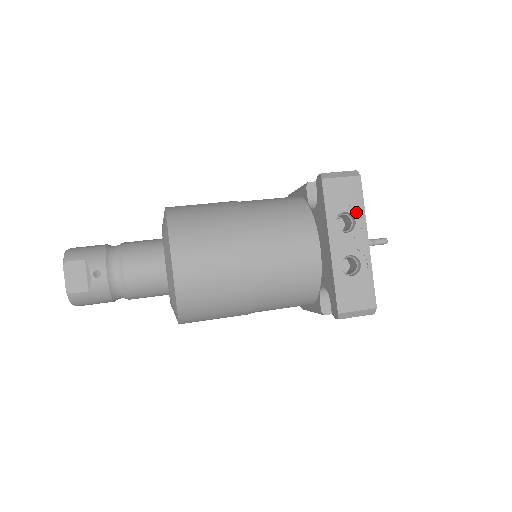
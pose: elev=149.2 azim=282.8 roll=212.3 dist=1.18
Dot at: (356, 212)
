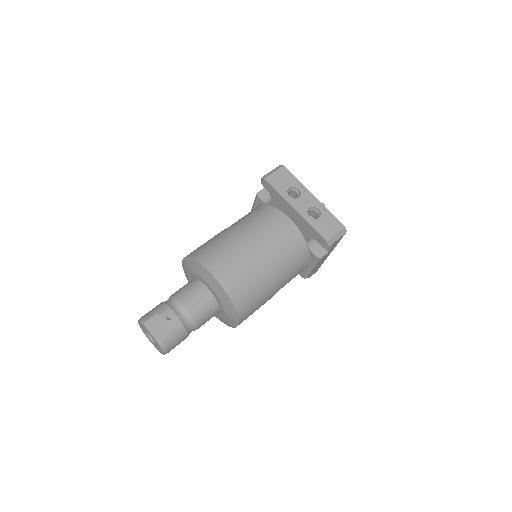
Dot at: (295, 185)
